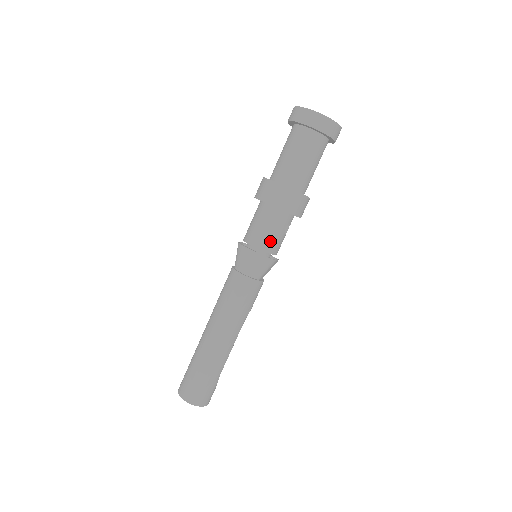
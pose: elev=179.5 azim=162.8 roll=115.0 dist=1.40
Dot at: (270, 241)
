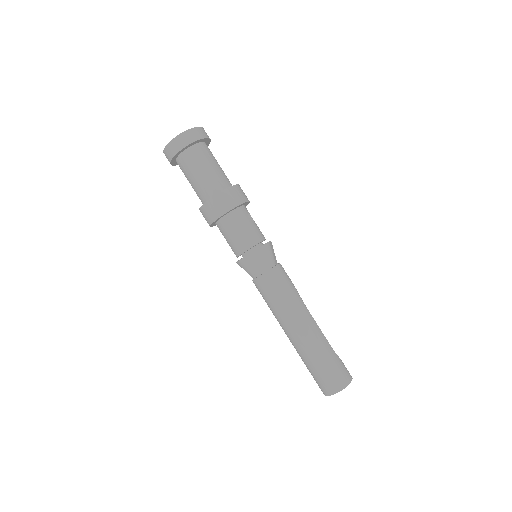
Dot at: (250, 235)
